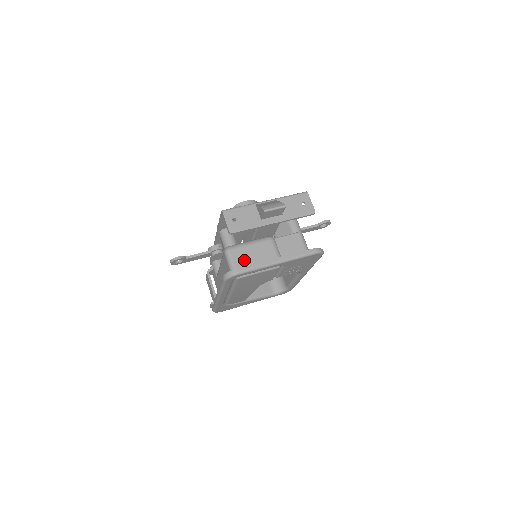
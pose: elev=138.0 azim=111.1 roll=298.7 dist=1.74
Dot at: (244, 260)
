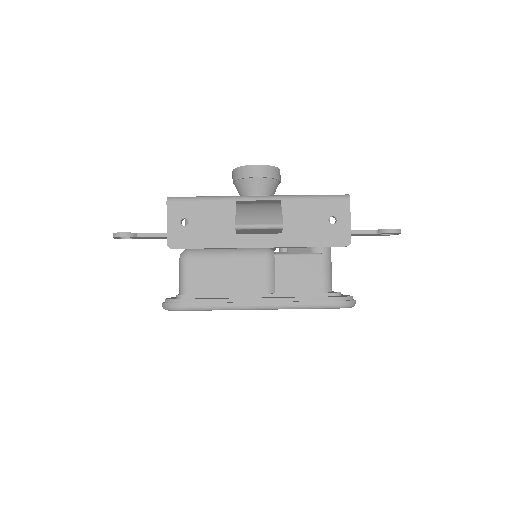
Dot at: (206, 282)
